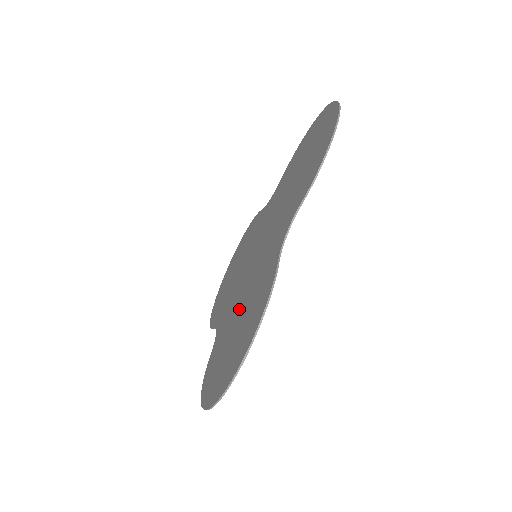
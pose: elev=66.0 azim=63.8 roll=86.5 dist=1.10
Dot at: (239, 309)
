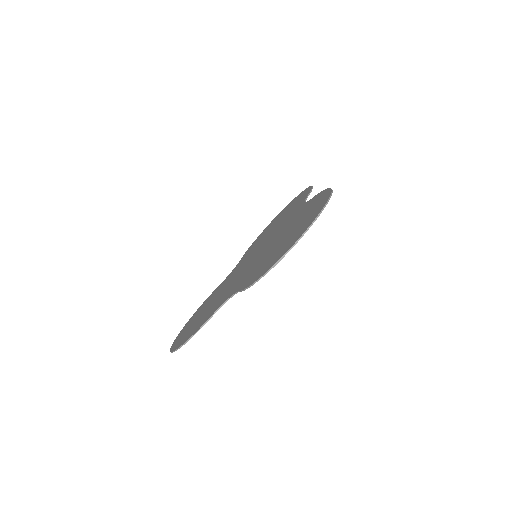
Dot at: (273, 246)
